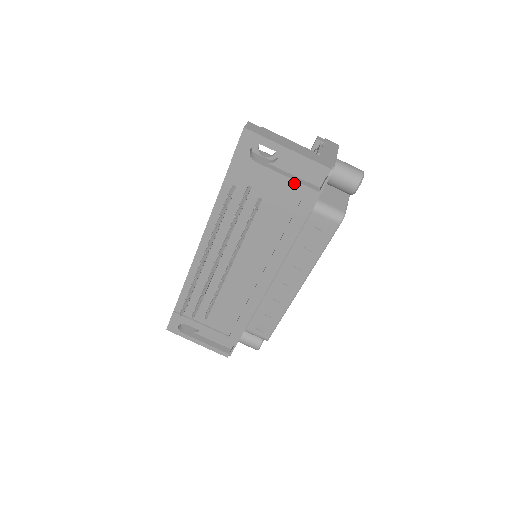
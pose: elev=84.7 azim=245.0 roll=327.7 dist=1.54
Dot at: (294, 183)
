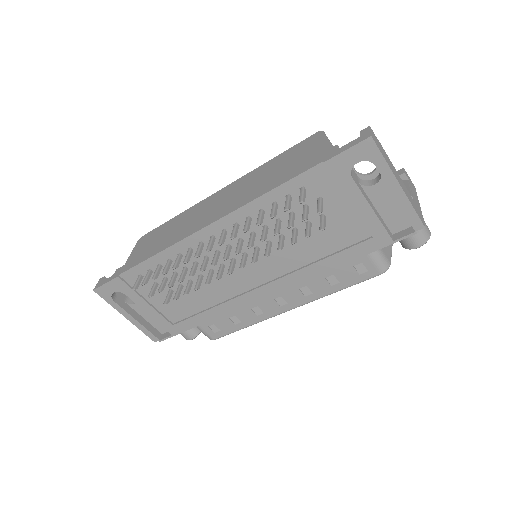
Dot at: (375, 220)
